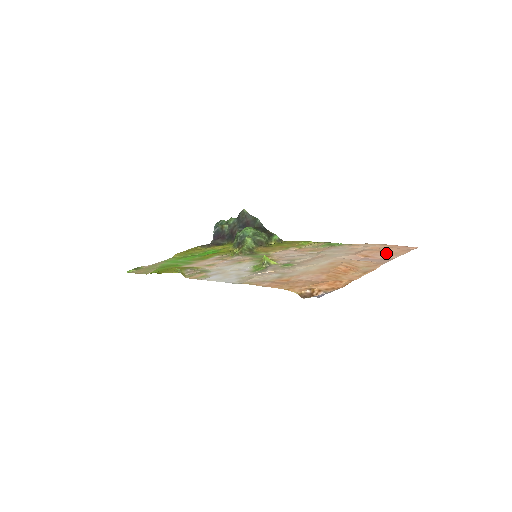
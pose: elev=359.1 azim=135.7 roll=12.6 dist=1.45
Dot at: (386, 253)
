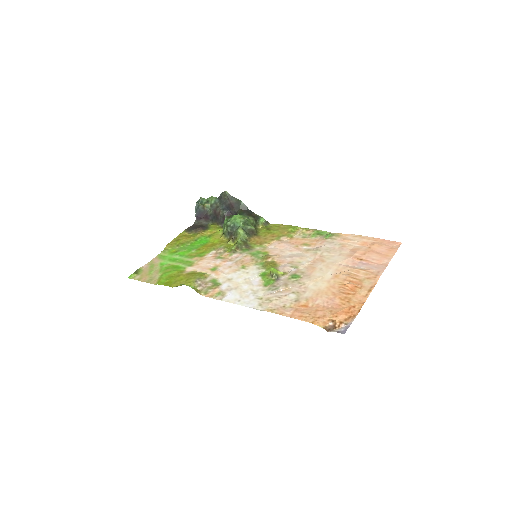
Dot at: (378, 255)
